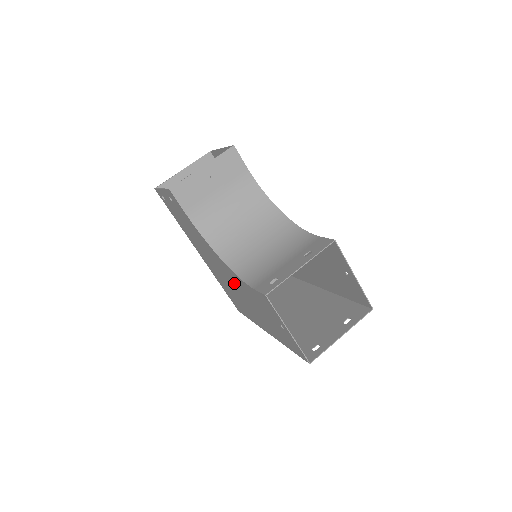
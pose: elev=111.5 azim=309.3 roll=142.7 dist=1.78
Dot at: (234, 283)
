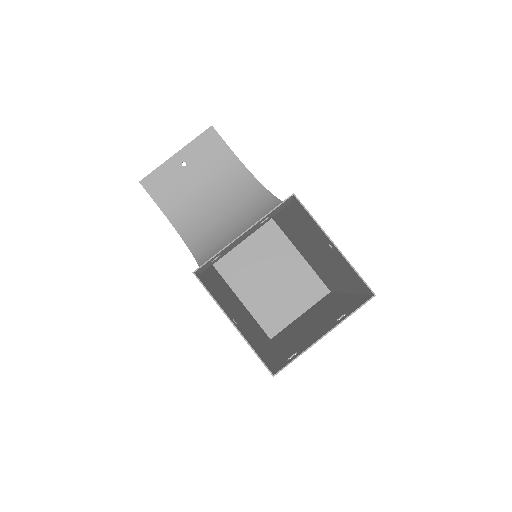
Dot at: occluded
